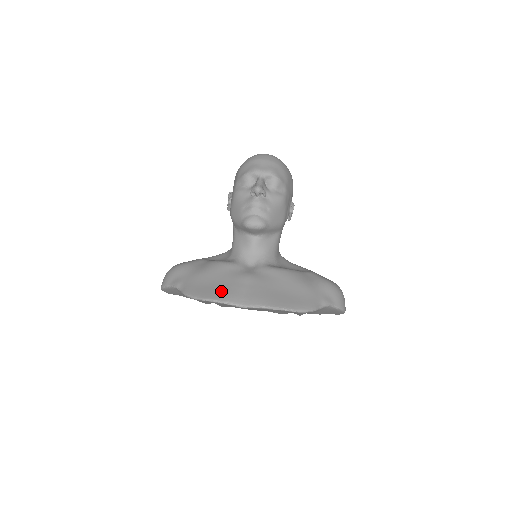
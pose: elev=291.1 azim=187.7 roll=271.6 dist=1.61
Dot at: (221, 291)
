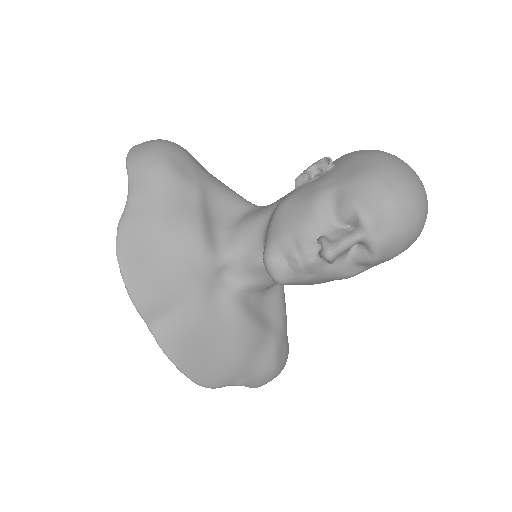
Dot at: (149, 283)
